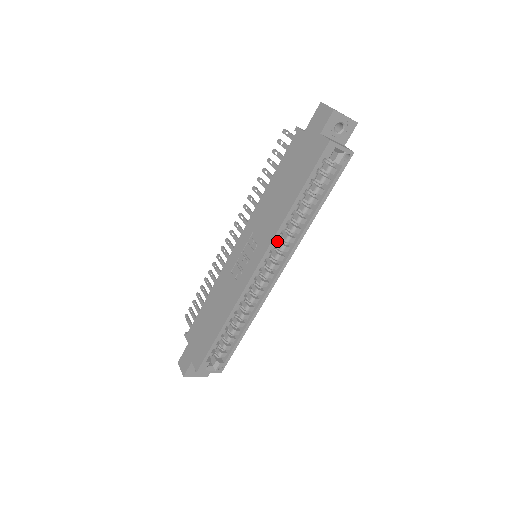
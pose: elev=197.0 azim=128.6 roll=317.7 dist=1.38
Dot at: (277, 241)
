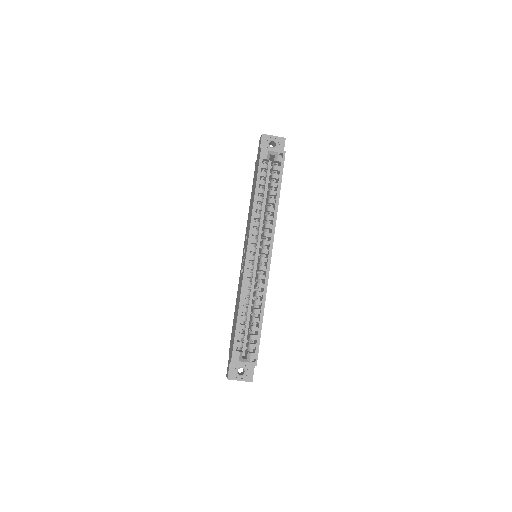
Dot at: (262, 234)
